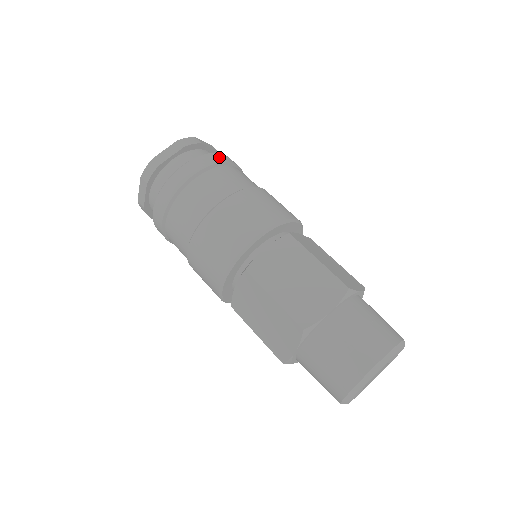
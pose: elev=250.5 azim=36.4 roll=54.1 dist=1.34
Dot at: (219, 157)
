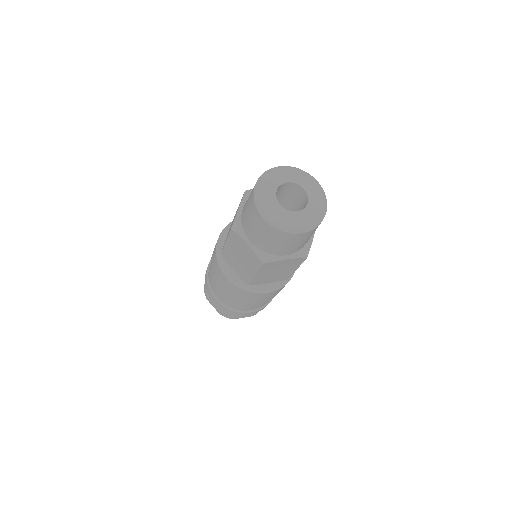
Dot at: occluded
